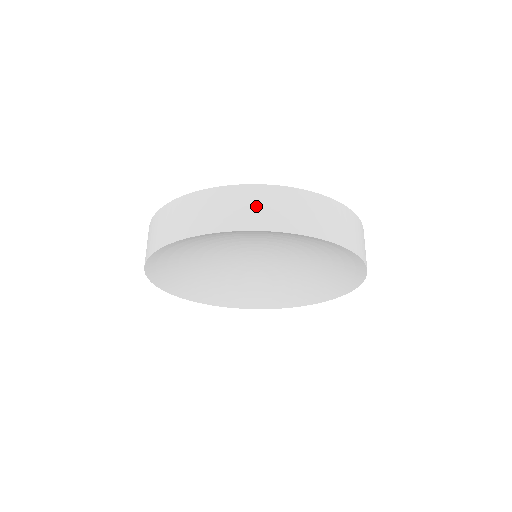
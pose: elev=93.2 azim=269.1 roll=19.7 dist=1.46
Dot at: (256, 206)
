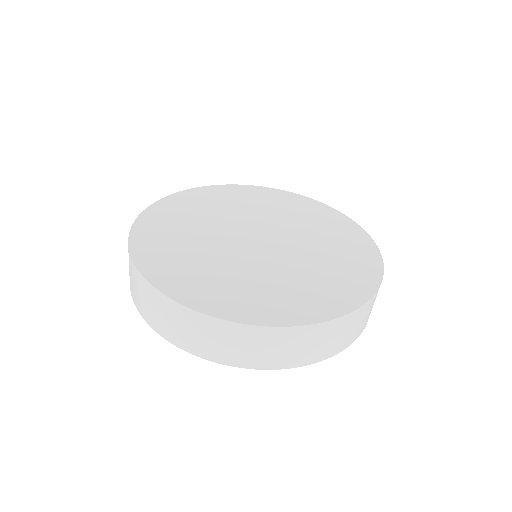
Dot at: (249, 347)
